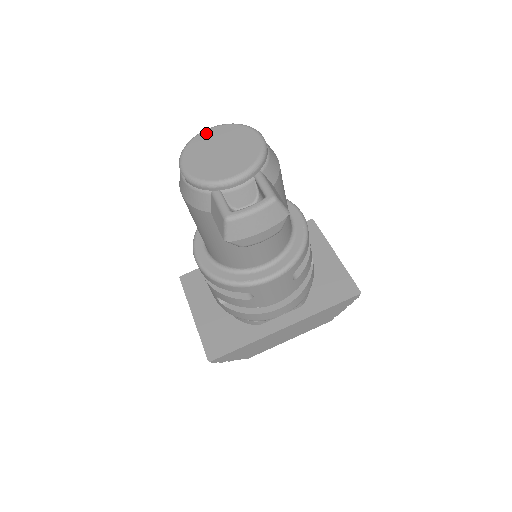
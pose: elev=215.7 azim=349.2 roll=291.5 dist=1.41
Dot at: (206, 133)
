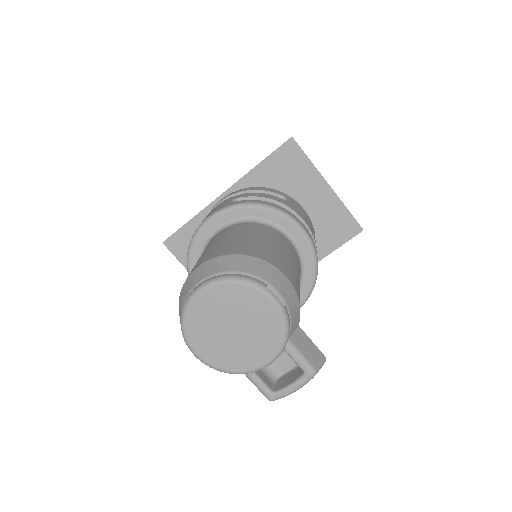
Dot at: (200, 301)
